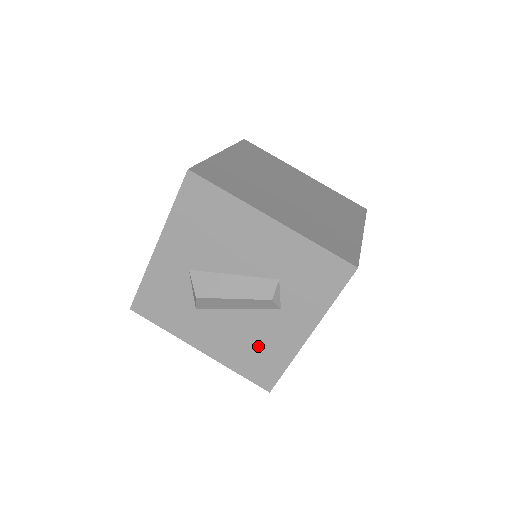
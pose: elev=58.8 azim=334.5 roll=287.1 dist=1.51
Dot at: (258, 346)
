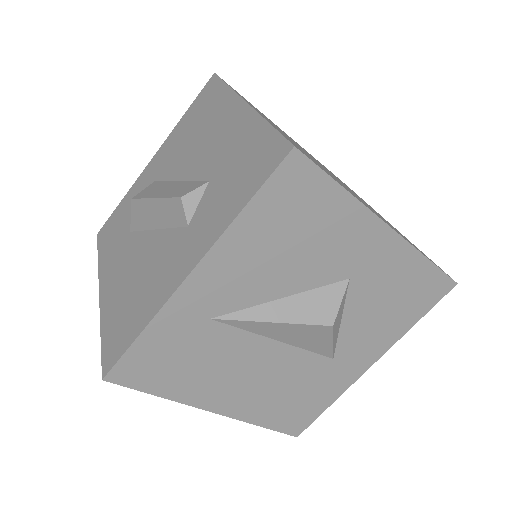
Dot at: (139, 289)
